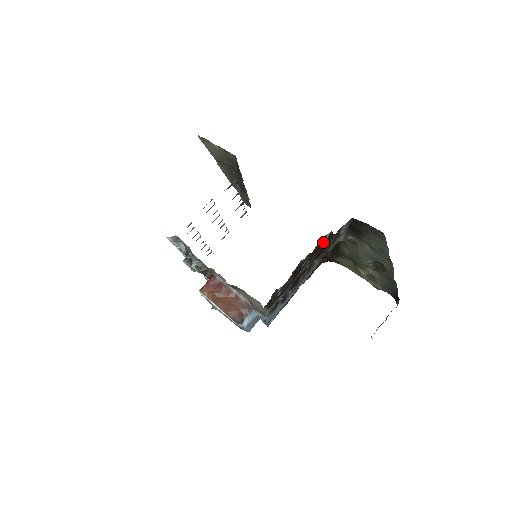
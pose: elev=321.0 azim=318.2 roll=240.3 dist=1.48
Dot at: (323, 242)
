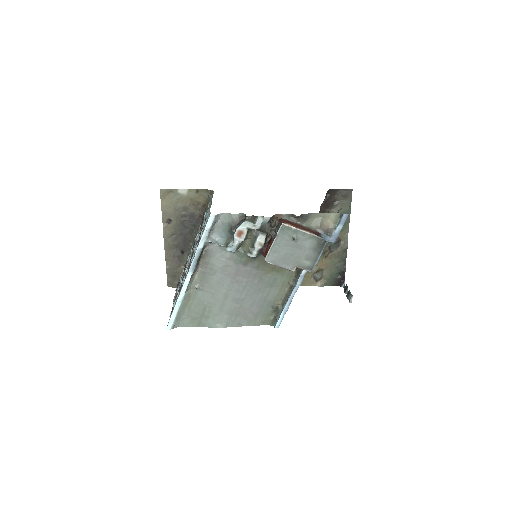
Dot at: occluded
